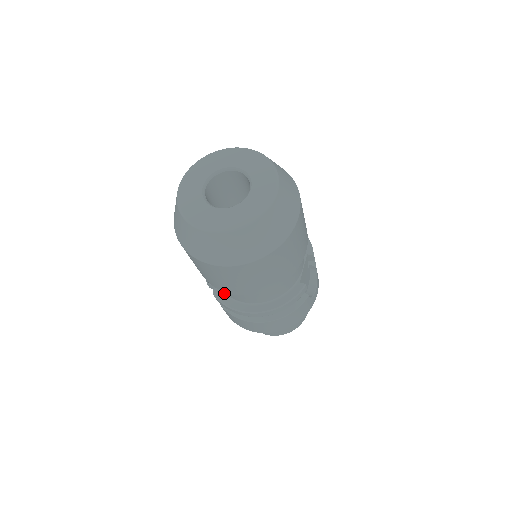
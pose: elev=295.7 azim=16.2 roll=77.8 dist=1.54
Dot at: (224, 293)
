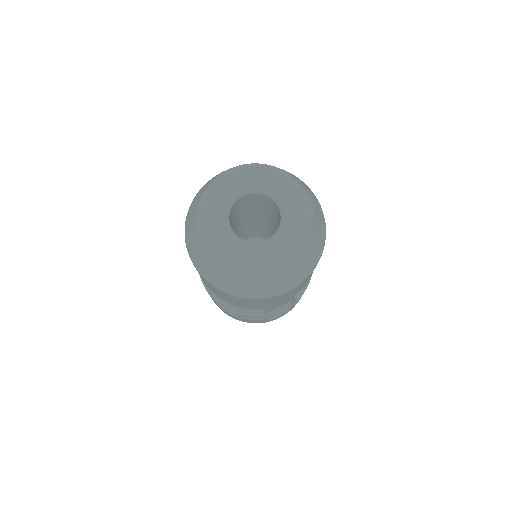
Dot at: occluded
